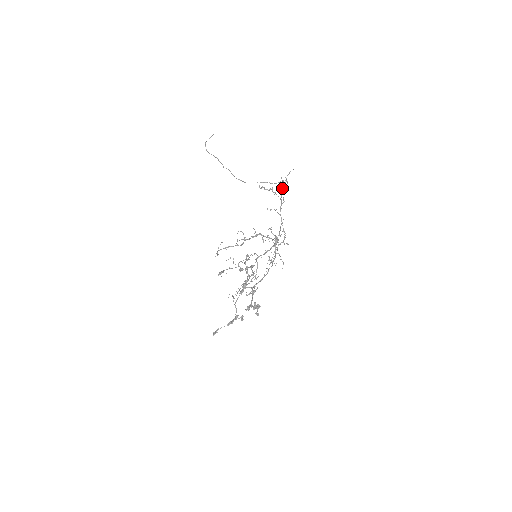
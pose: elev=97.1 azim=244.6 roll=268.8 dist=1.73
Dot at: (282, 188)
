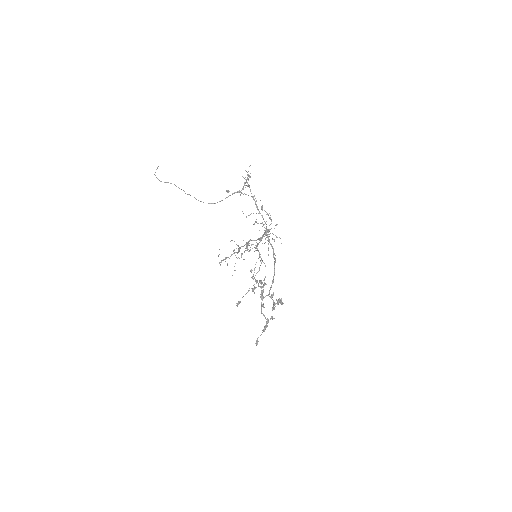
Dot at: occluded
